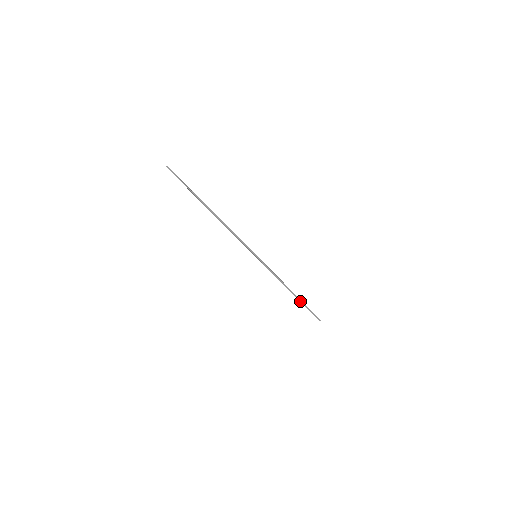
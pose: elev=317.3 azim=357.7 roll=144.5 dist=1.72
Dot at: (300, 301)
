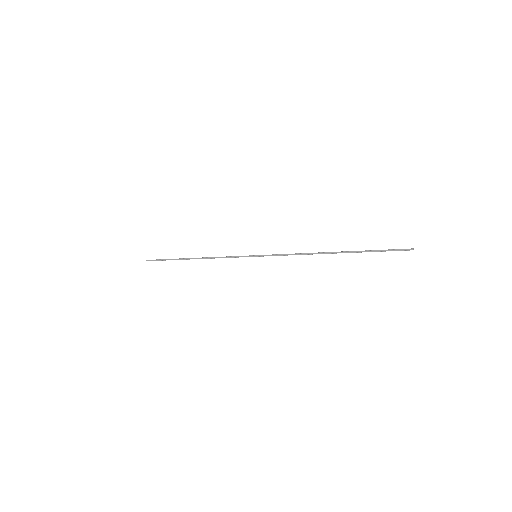
Dot at: occluded
